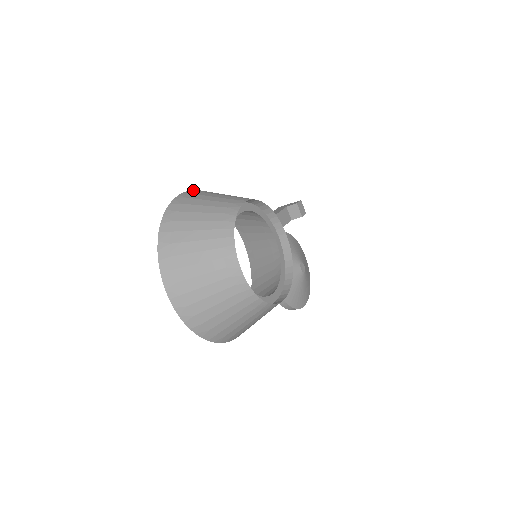
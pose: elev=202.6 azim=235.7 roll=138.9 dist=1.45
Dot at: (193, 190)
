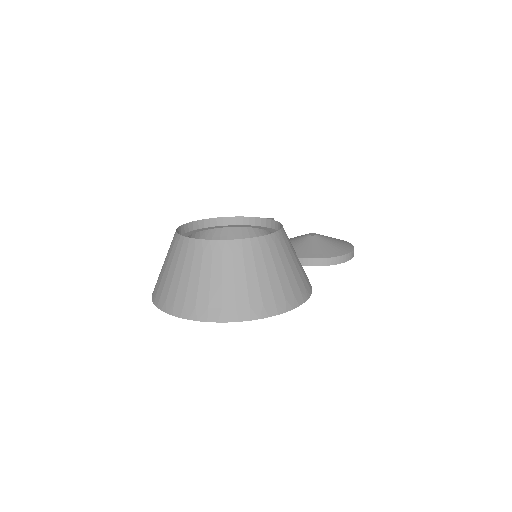
Dot at: occluded
